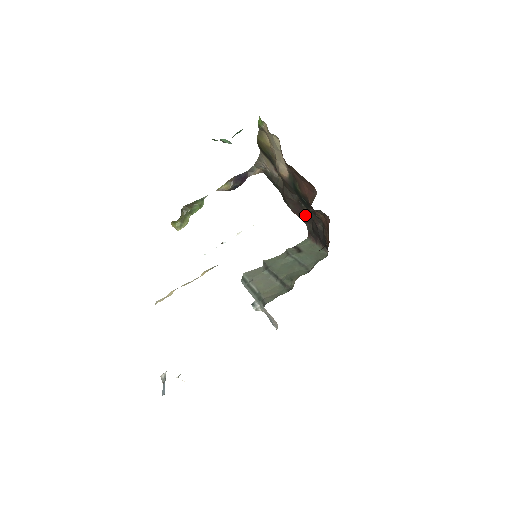
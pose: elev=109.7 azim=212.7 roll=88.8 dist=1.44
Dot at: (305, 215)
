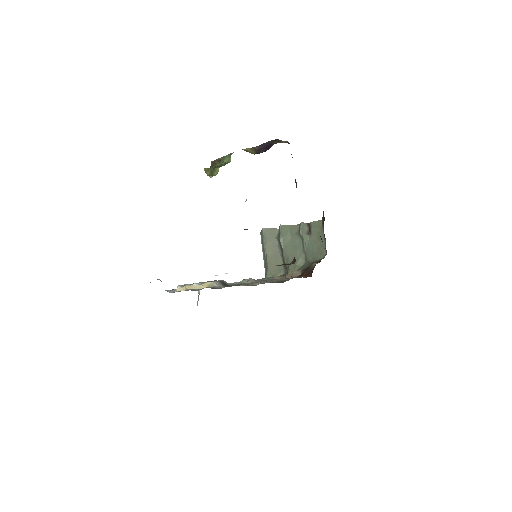
Dot at: occluded
